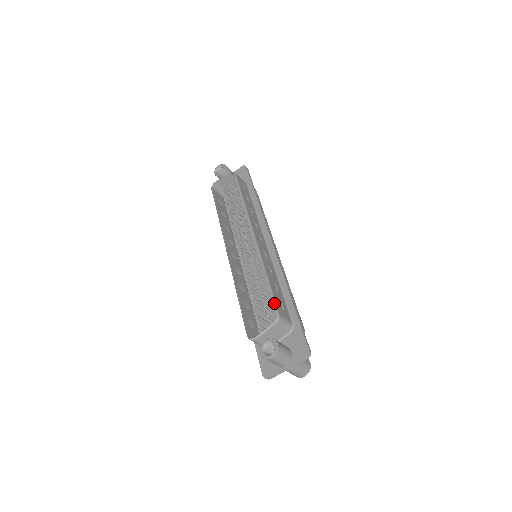
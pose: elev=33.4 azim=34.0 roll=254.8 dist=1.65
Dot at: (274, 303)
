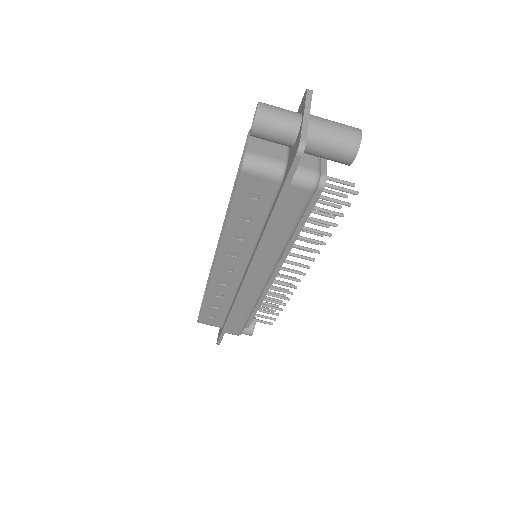
Dot at: (244, 147)
